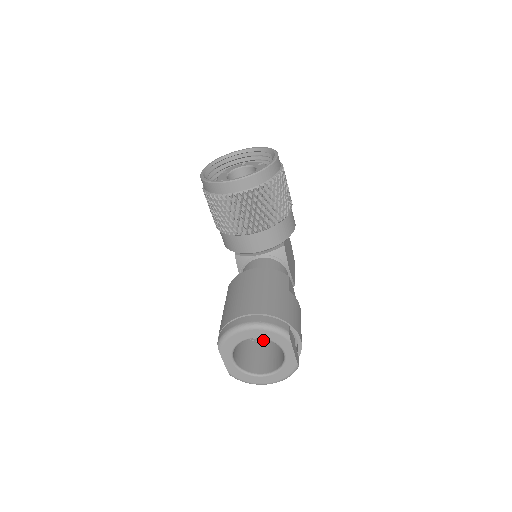
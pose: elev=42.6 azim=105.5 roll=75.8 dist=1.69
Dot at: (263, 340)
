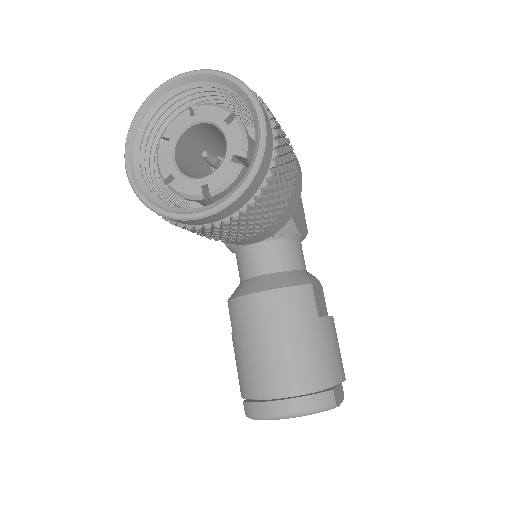
Dot at: occluded
